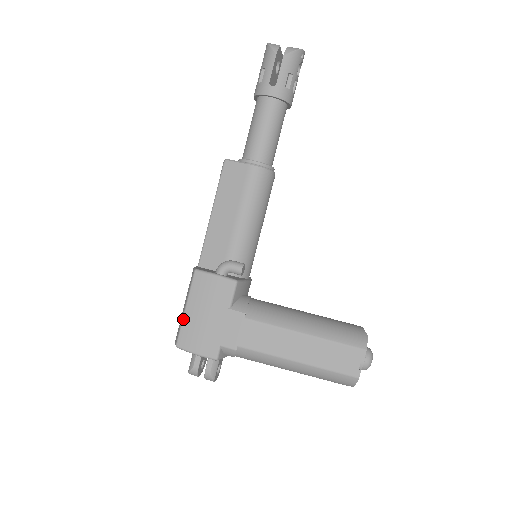
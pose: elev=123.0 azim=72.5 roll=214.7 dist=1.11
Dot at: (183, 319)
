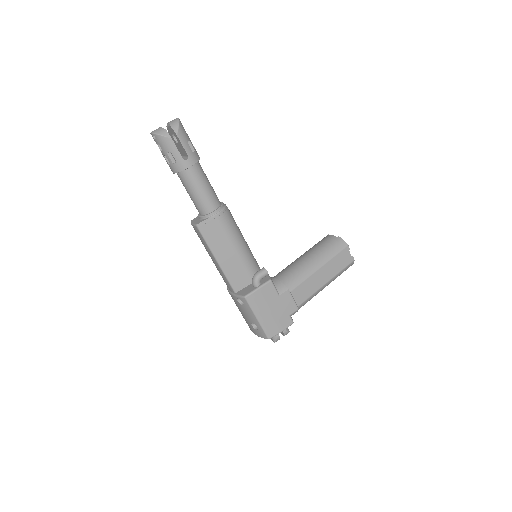
Dot at: (261, 325)
